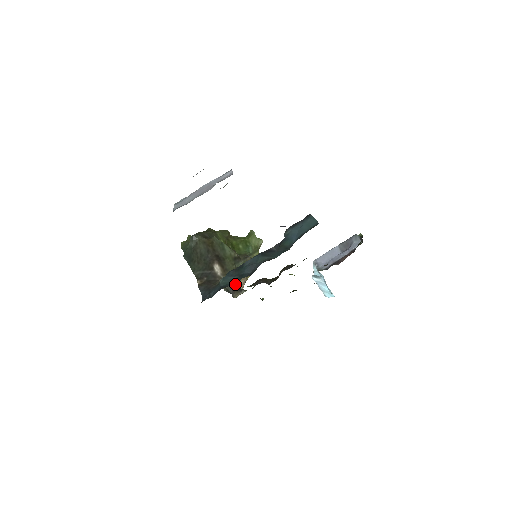
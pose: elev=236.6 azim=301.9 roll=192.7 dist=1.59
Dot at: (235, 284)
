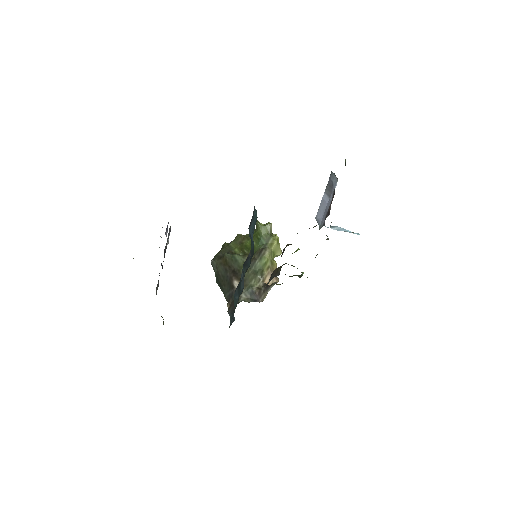
Dot at: (257, 289)
